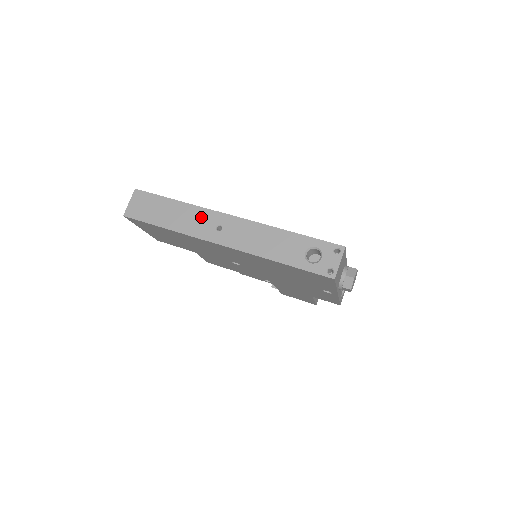
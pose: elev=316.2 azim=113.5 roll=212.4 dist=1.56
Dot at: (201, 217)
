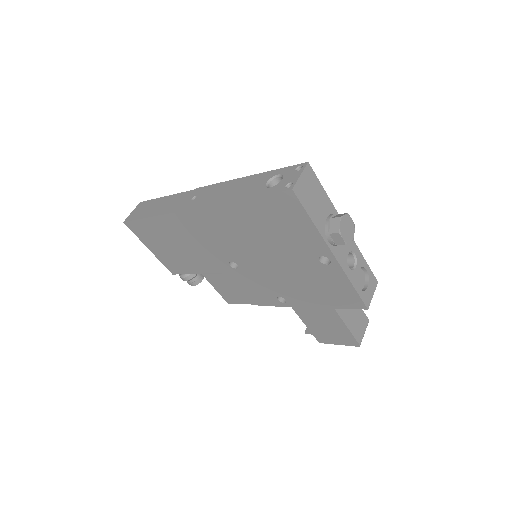
Dot at: (182, 198)
